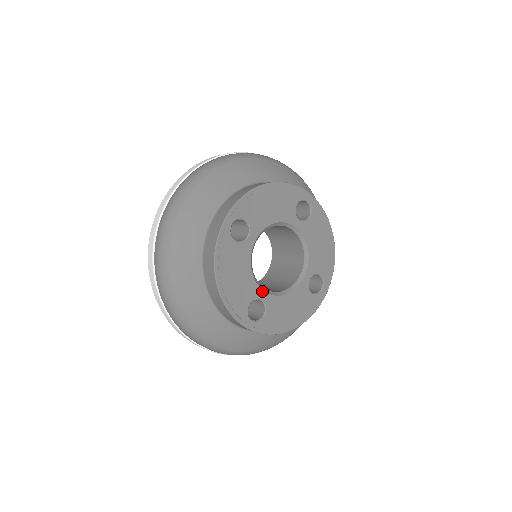
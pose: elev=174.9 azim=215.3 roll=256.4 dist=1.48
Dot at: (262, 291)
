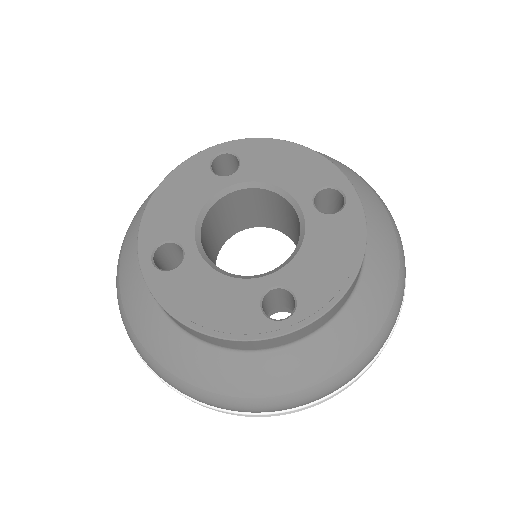
Dot at: (194, 241)
